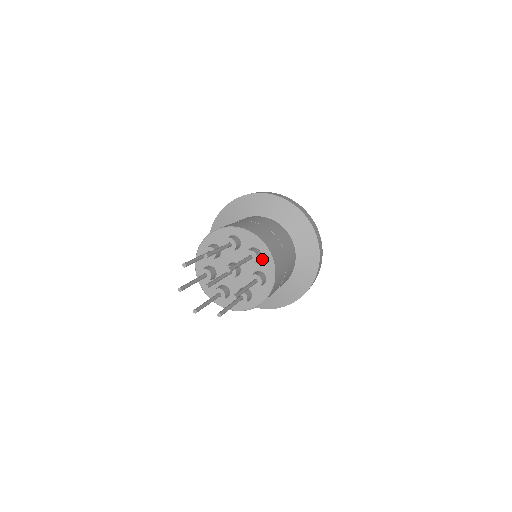
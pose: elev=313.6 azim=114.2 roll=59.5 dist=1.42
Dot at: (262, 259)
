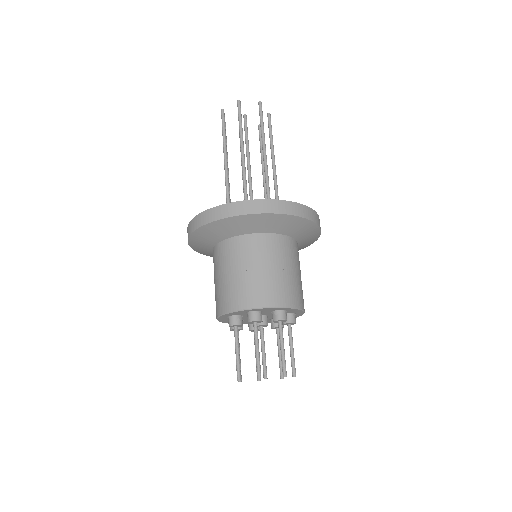
Dot at: (288, 311)
